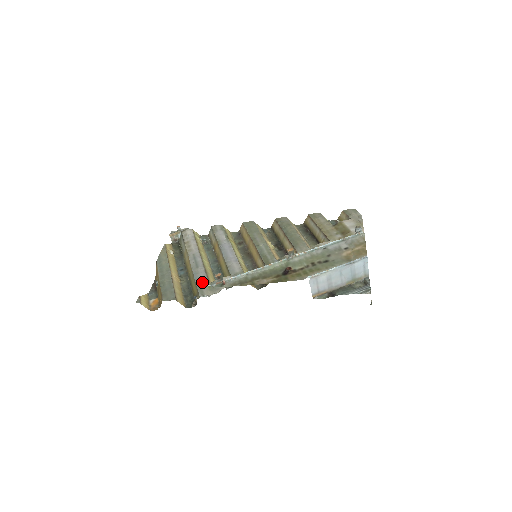
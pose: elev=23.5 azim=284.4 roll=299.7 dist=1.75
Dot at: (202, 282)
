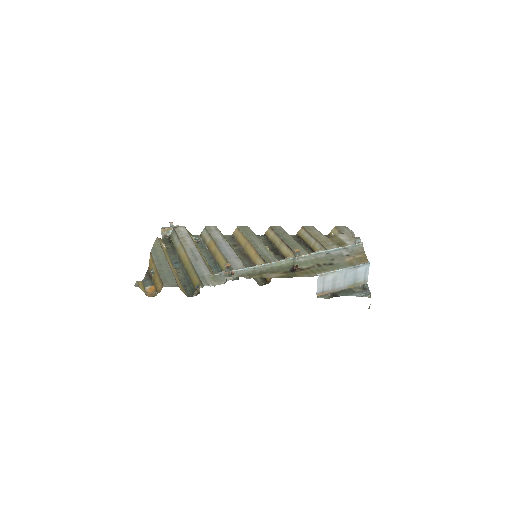
Dot at: (204, 273)
